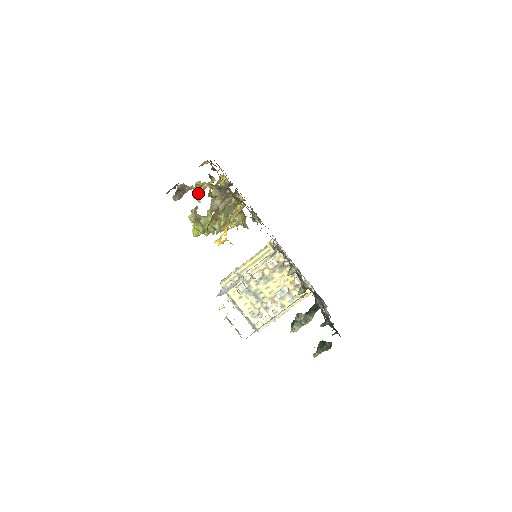
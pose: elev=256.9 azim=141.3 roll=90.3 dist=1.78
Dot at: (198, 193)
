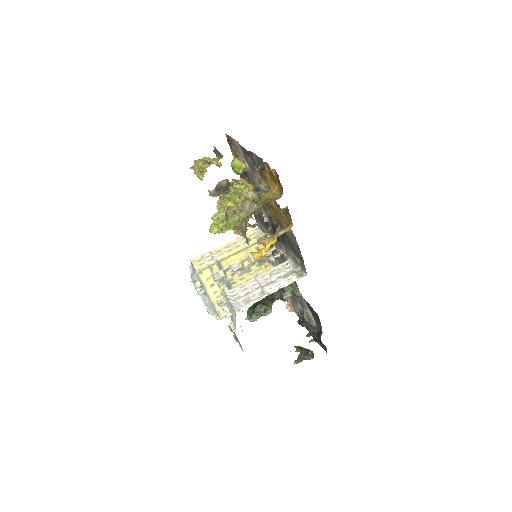
Dot at: (204, 171)
